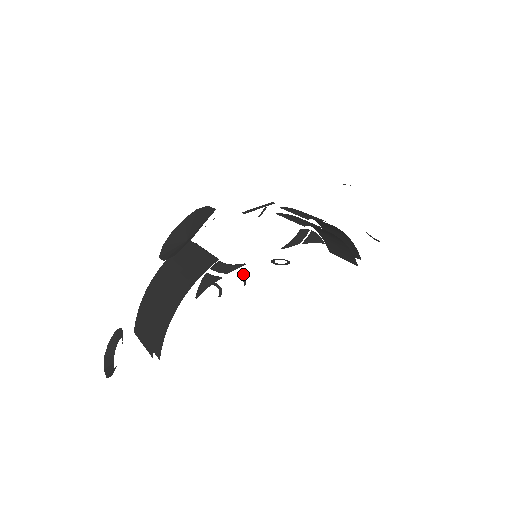
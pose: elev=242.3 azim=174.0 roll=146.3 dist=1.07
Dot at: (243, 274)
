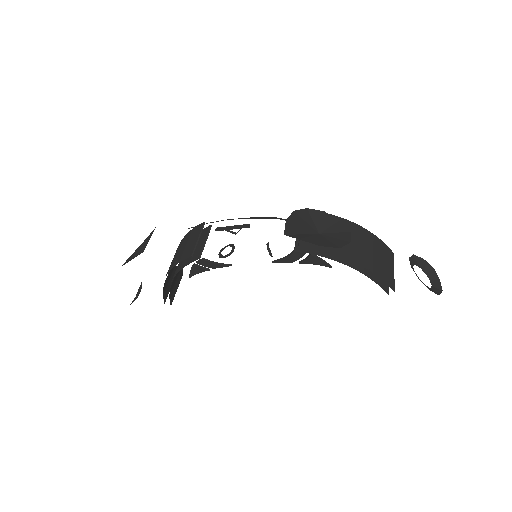
Dot at: occluded
